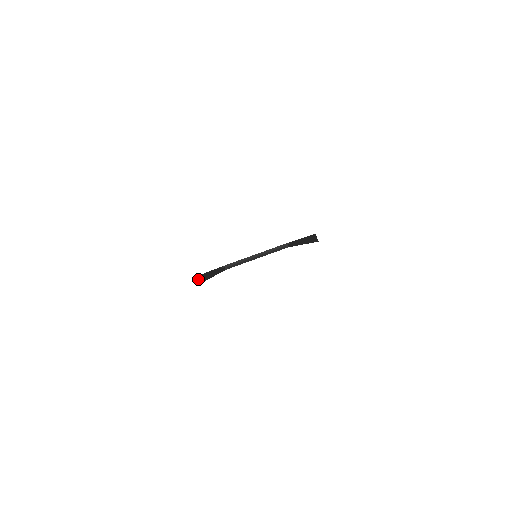
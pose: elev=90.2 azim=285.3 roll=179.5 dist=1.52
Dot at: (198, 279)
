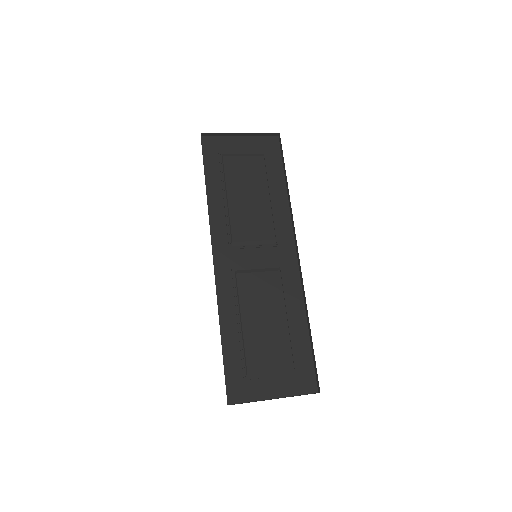
Dot at: (201, 141)
